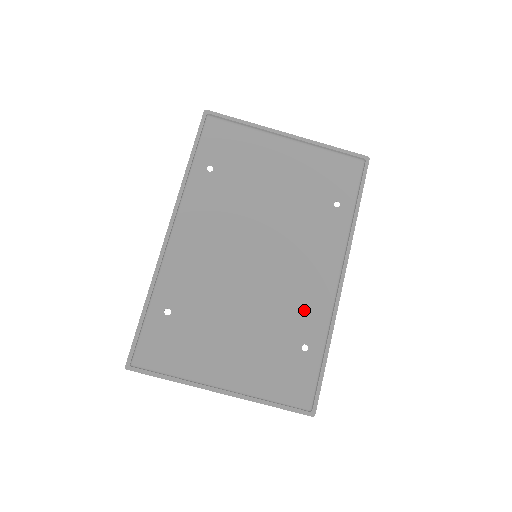
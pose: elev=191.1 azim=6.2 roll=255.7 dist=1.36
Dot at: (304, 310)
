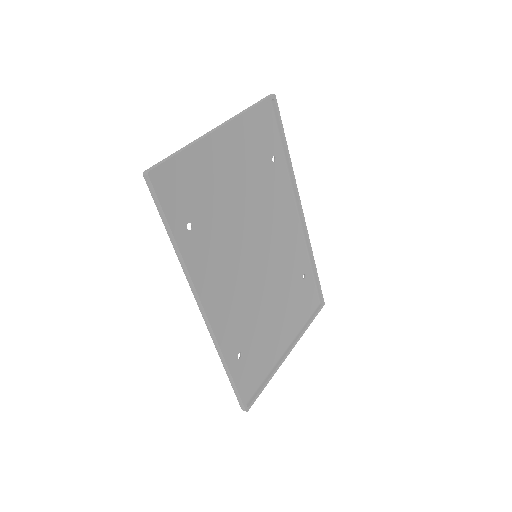
Dot at: (294, 257)
